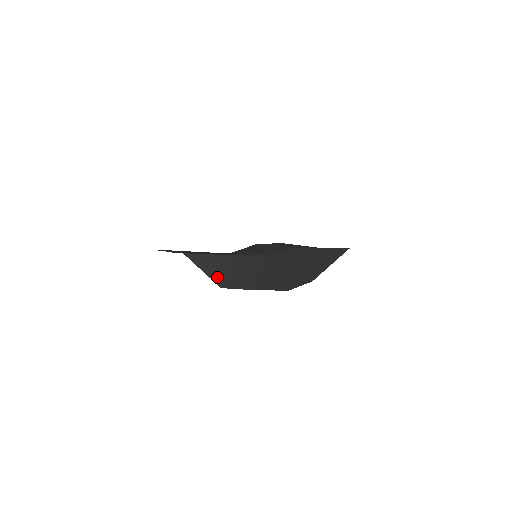
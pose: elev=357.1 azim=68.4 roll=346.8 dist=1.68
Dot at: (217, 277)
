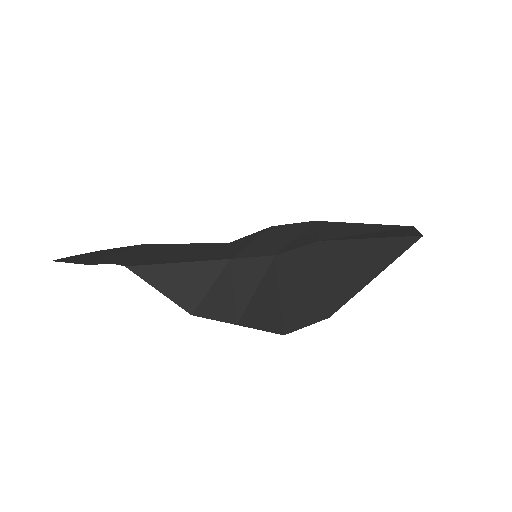
Dot at: (184, 298)
